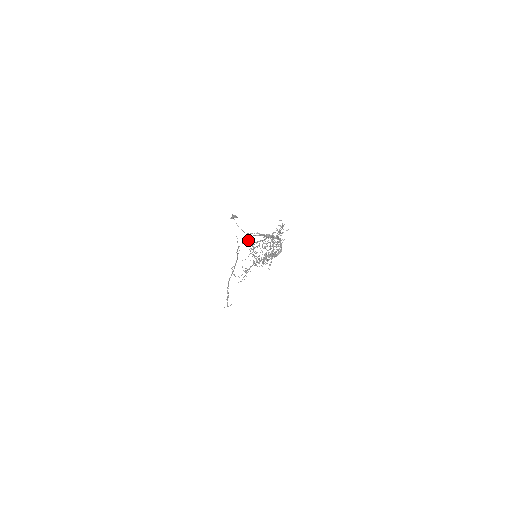
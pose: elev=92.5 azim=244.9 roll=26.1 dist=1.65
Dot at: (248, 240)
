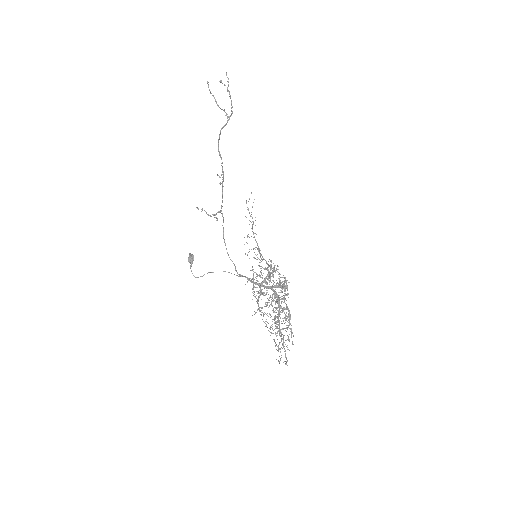
Dot at: (235, 266)
